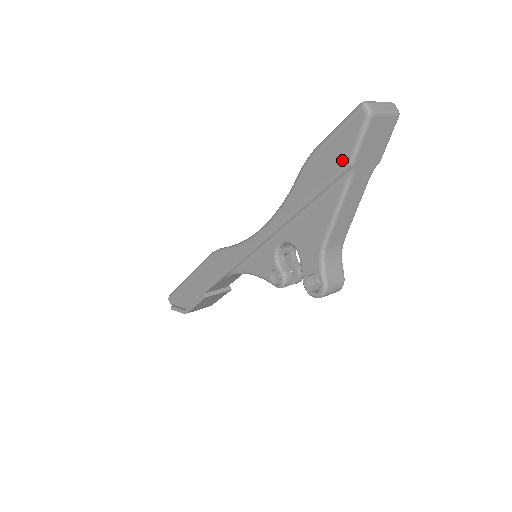
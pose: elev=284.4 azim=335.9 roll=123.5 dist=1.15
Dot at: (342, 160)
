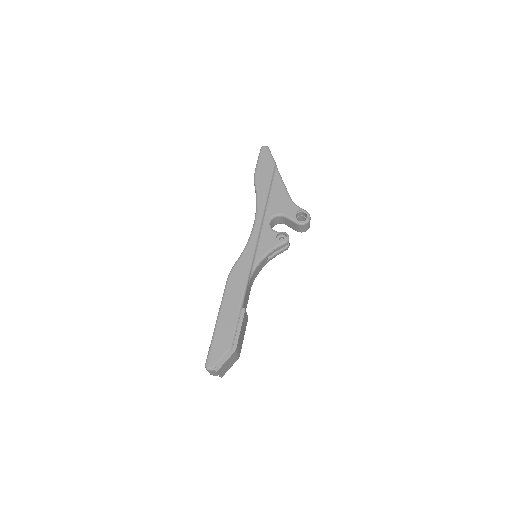
Dot at: (271, 164)
